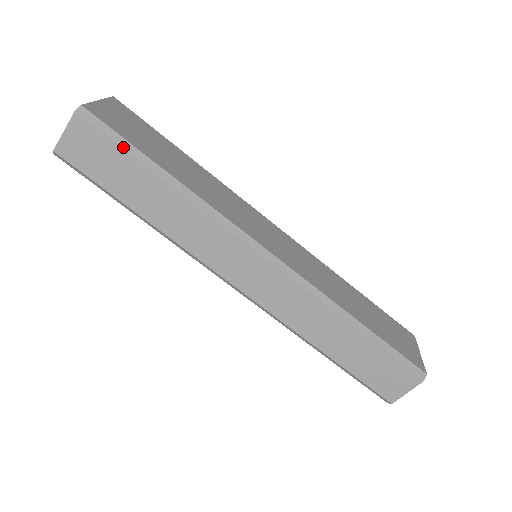
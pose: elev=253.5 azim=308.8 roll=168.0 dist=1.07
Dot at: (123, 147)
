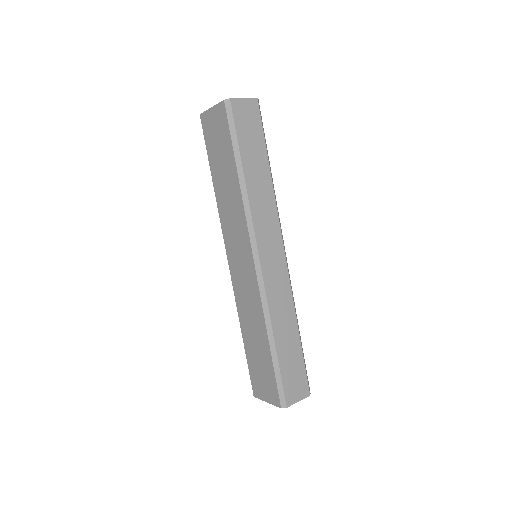
Dot at: (264, 135)
